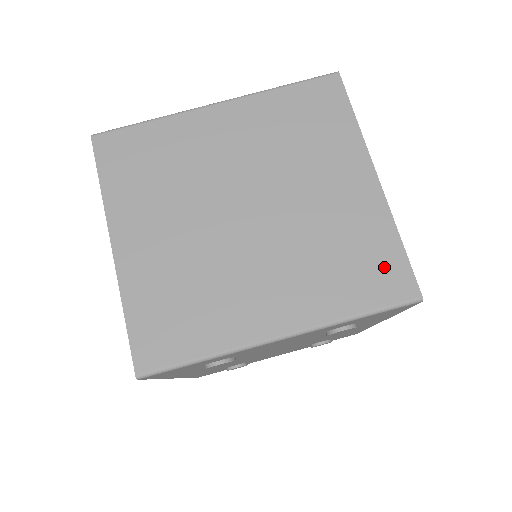
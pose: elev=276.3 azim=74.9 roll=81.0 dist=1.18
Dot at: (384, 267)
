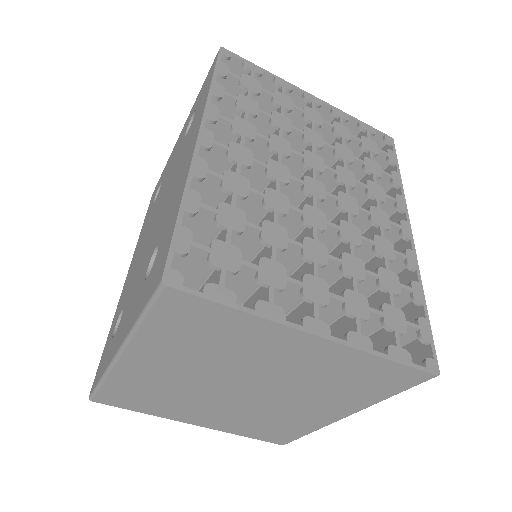
Dot at: (386, 375)
